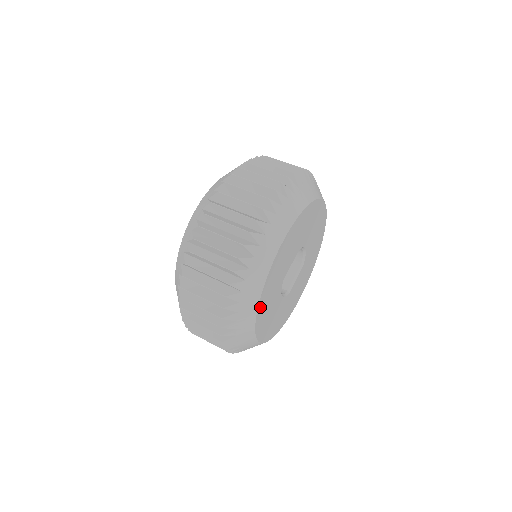
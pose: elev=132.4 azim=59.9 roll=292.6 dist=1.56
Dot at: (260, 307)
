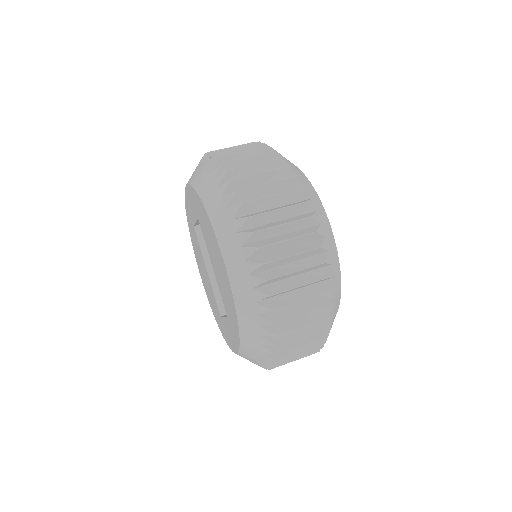
Dot at: occluded
